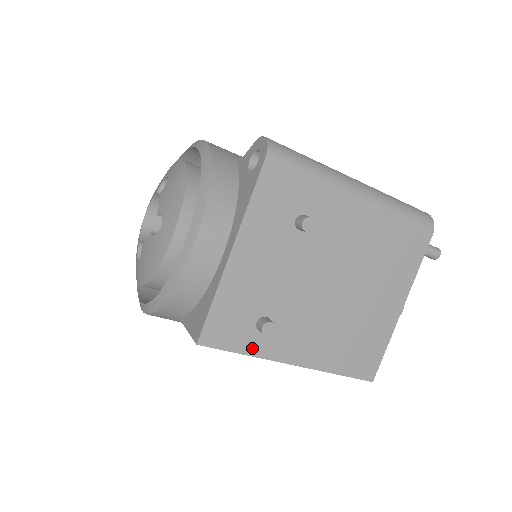
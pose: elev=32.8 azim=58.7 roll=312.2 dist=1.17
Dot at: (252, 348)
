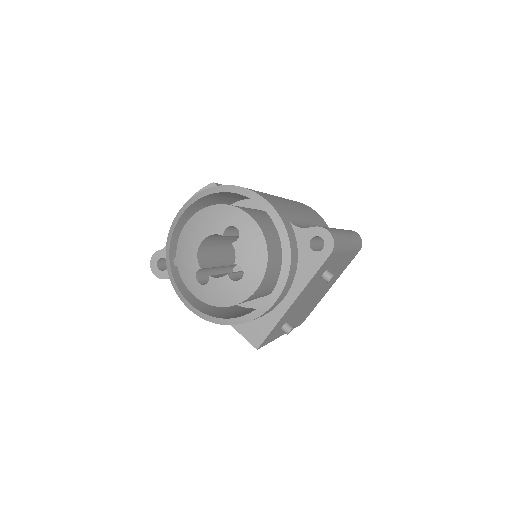
Dot at: (274, 338)
